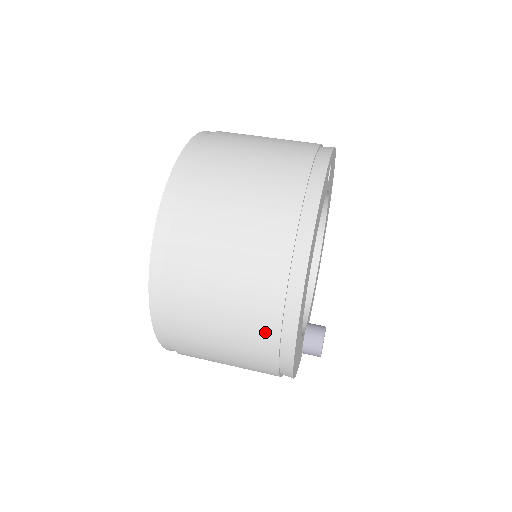
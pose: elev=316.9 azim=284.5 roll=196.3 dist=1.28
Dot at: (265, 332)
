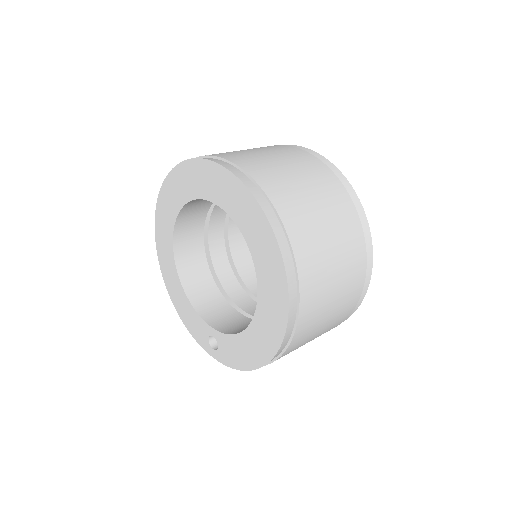
Dot at: (357, 286)
